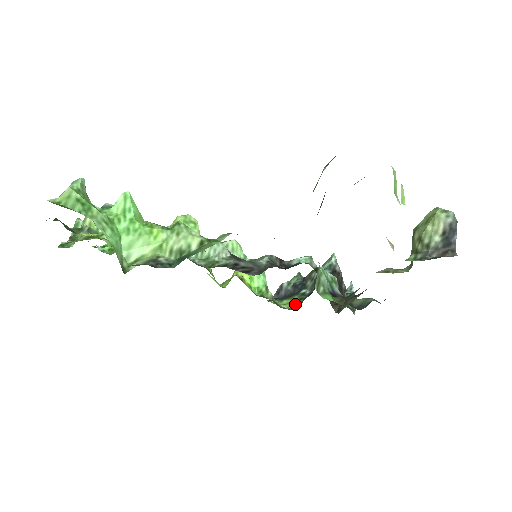
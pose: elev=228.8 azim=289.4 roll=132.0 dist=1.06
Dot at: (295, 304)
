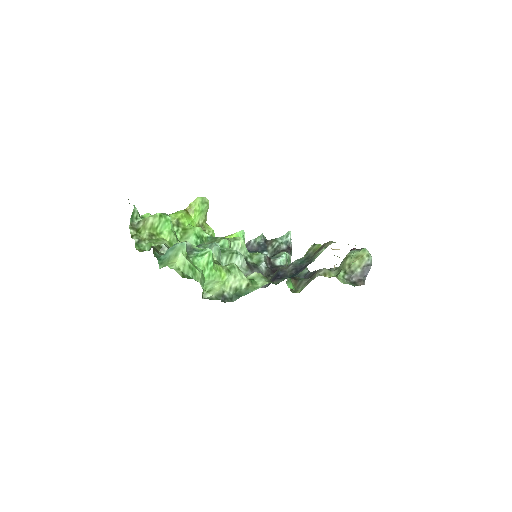
Dot at: occluded
